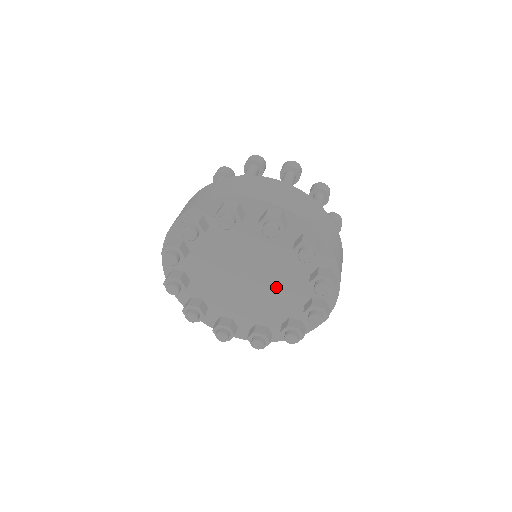
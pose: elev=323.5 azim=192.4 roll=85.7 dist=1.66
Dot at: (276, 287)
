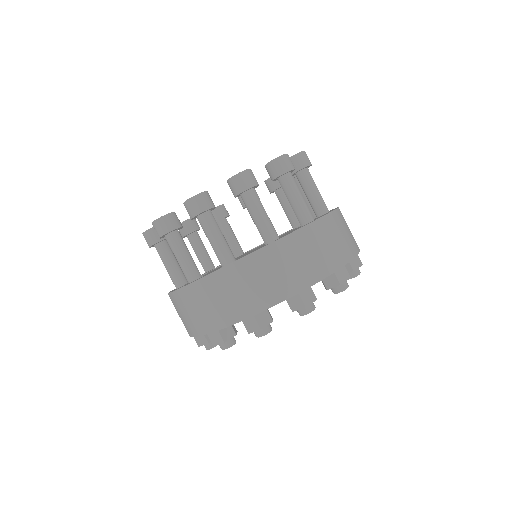
Dot at: occluded
